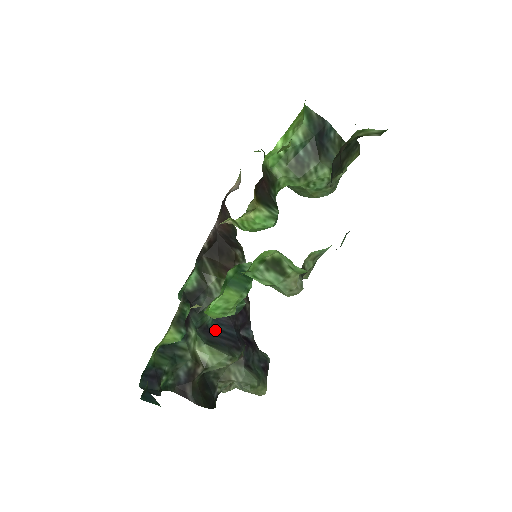
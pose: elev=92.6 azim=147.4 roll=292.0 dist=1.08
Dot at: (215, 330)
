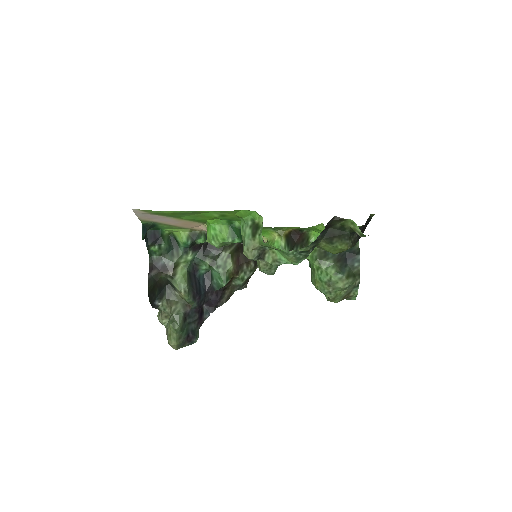
Dot at: (198, 278)
